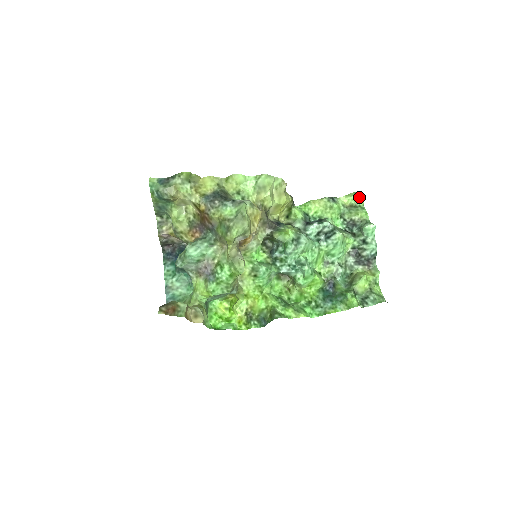
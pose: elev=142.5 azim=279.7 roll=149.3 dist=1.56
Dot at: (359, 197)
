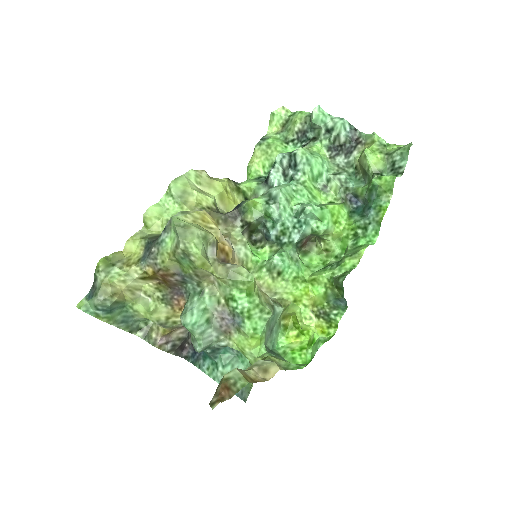
Dot at: (279, 111)
